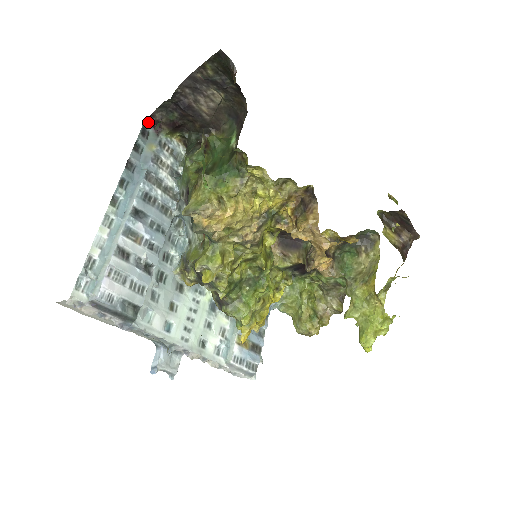
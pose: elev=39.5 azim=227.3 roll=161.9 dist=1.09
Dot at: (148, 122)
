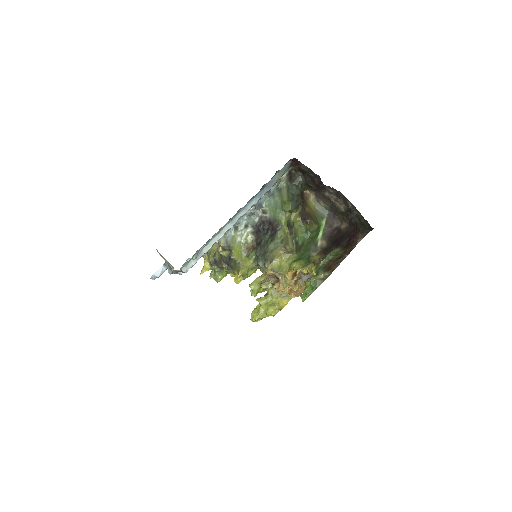
Dot at: (294, 159)
